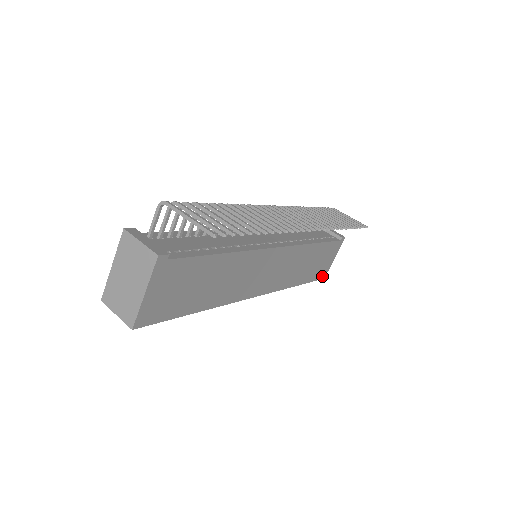
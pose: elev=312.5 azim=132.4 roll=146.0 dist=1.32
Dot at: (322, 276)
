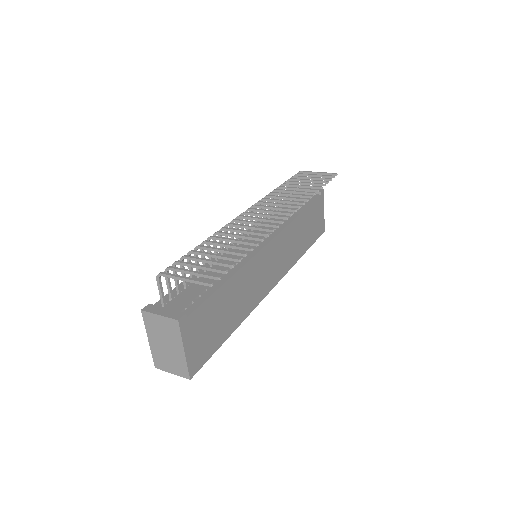
Dot at: (321, 231)
